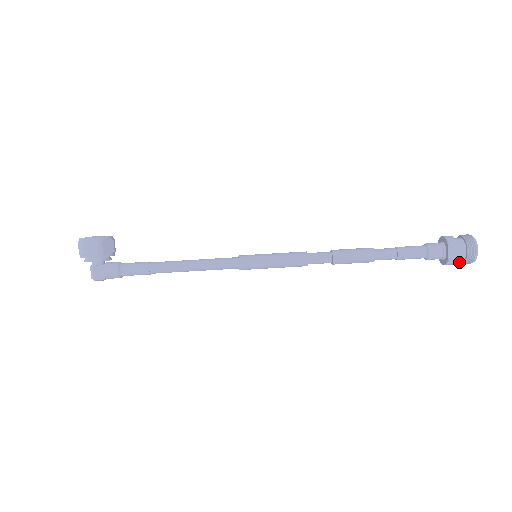
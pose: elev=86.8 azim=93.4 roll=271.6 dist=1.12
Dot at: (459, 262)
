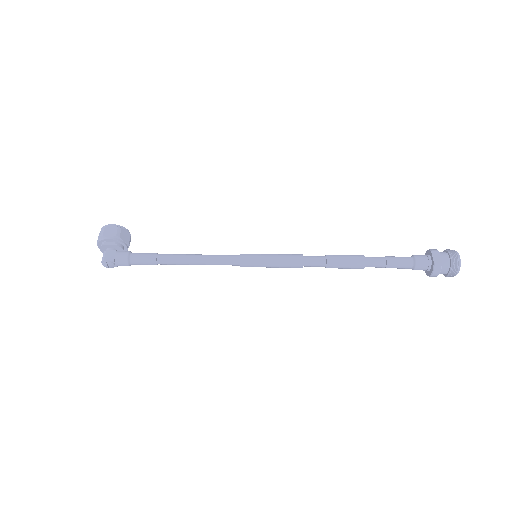
Dot at: (446, 275)
